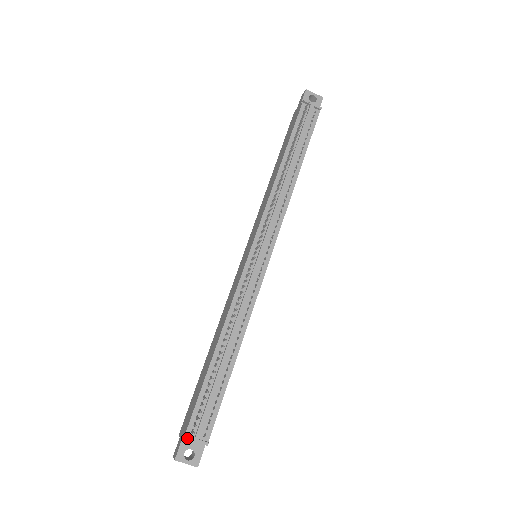
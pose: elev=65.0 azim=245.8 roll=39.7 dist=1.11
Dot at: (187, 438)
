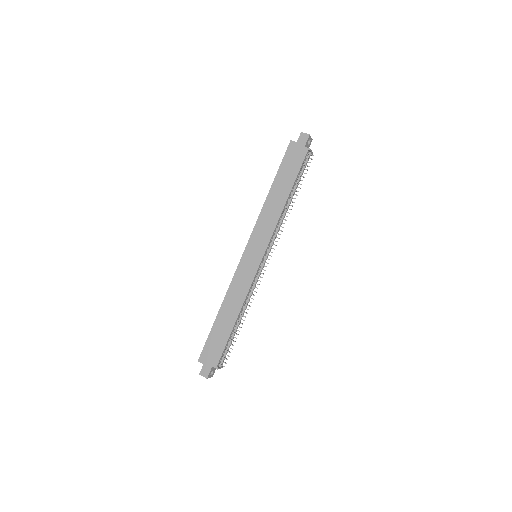
Dot at: occluded
